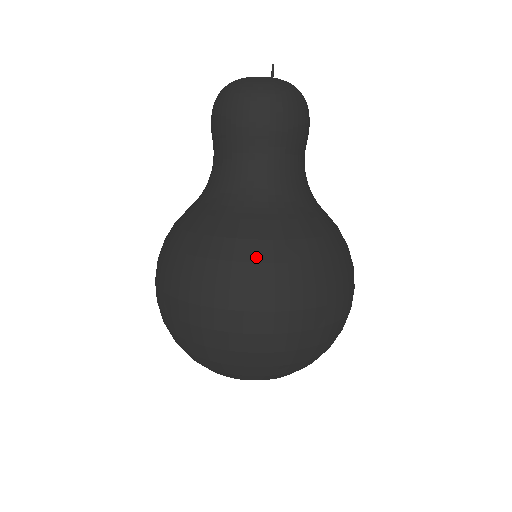
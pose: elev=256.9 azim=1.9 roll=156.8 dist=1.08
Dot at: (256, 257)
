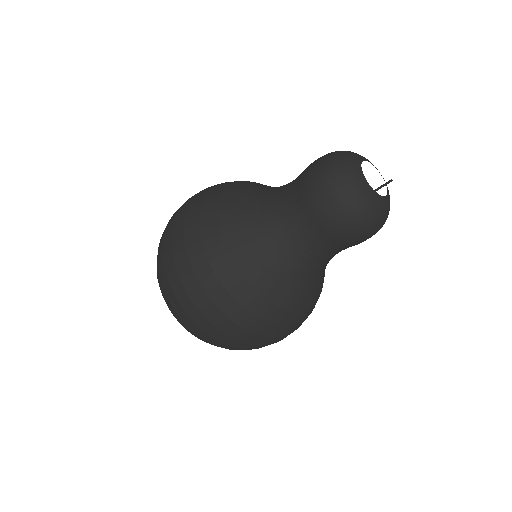
Dot at: (229, 286)
